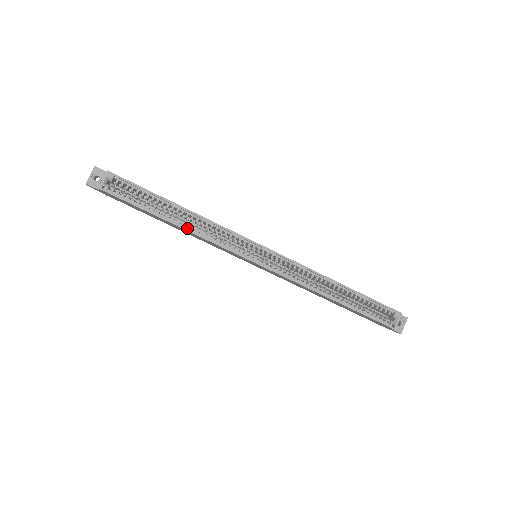
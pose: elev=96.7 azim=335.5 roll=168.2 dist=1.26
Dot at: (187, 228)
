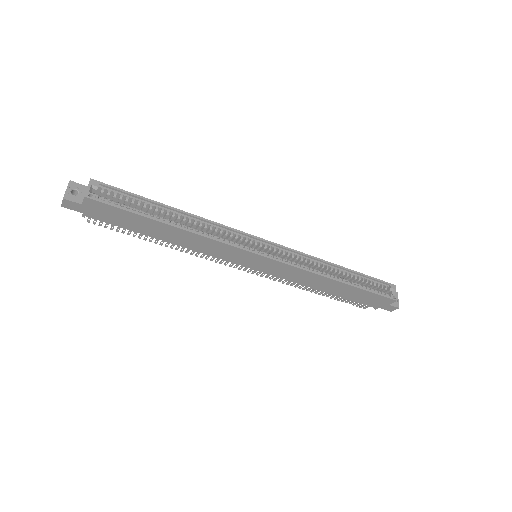
Dot at: (188, 230)
